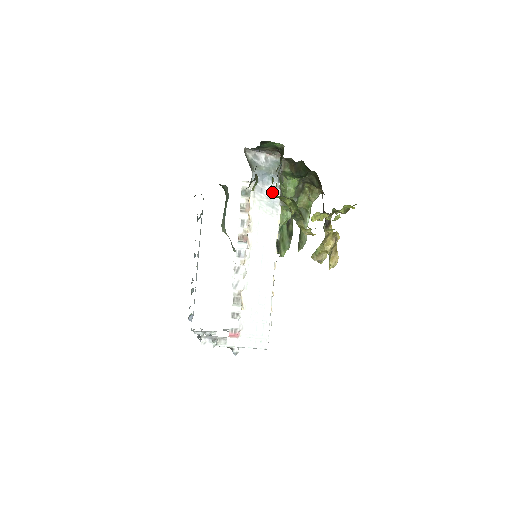
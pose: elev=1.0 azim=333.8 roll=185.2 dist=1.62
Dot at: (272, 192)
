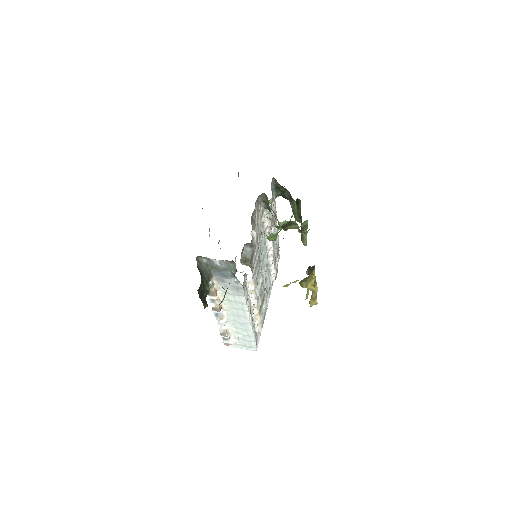
Dot at: occluded
